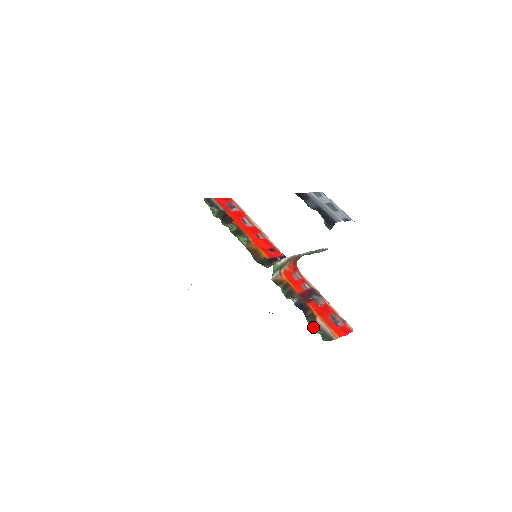
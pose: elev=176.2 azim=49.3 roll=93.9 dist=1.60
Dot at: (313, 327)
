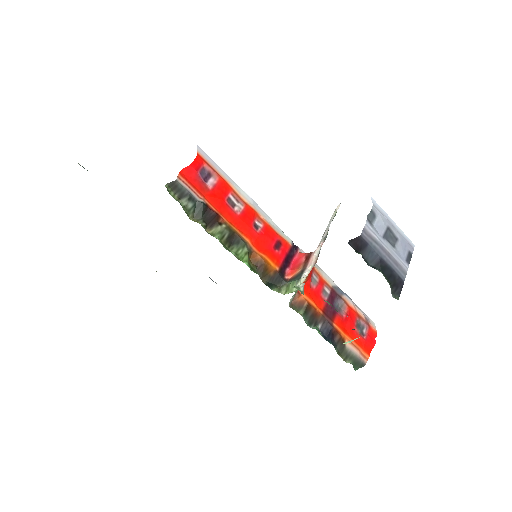
Dot at: (343, 356)
